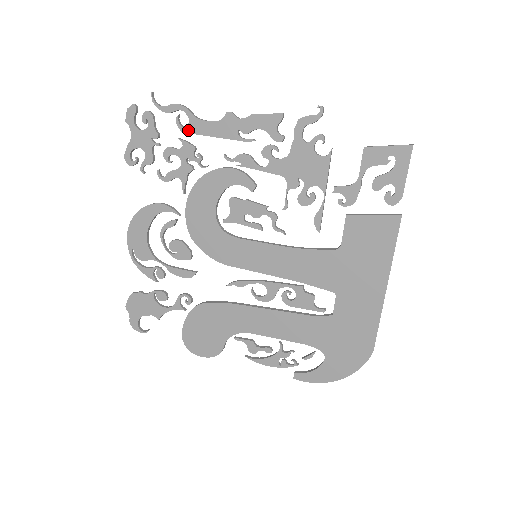
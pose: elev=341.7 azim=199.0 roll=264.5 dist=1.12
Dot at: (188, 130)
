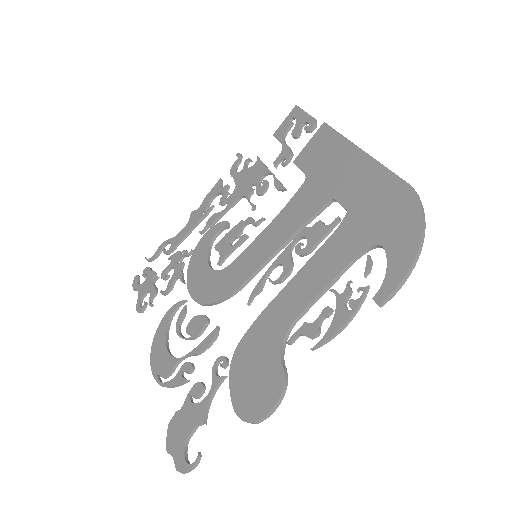
Dot at: (172, 248)
